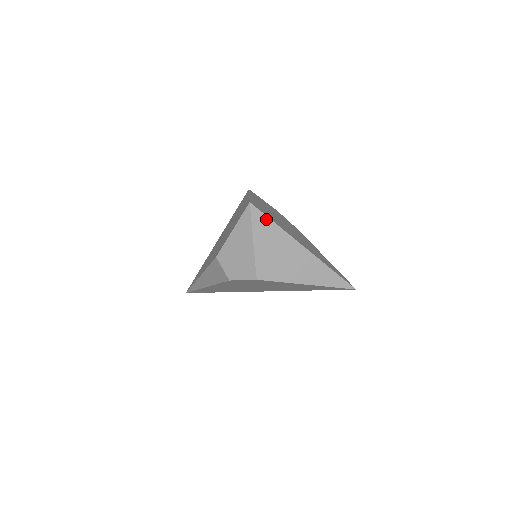
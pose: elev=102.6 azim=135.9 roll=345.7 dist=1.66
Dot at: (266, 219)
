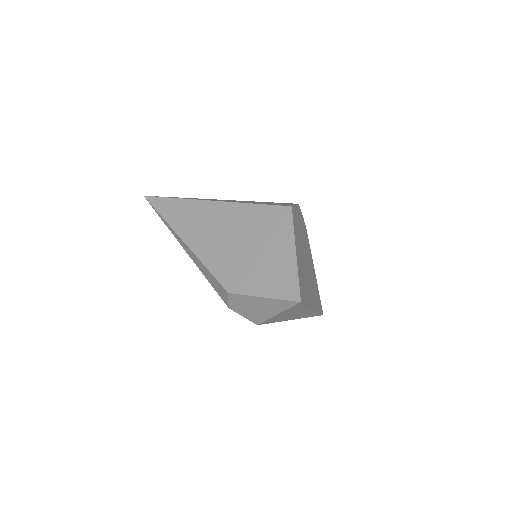
Dot at: (303, 305)
